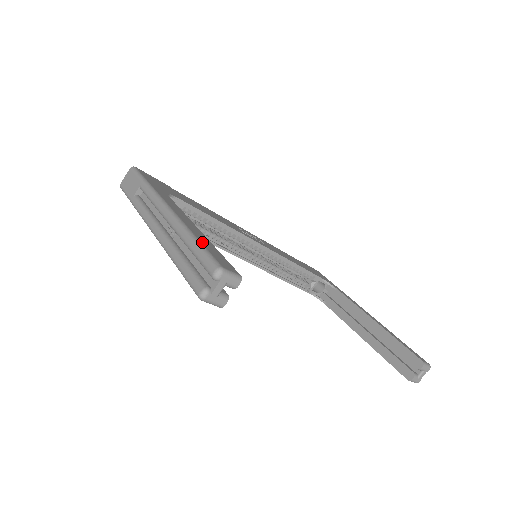
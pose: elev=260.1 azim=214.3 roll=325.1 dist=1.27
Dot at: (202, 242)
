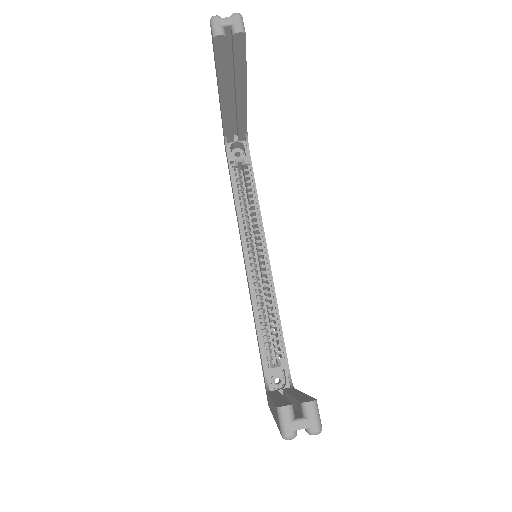
Dot at: occluded
